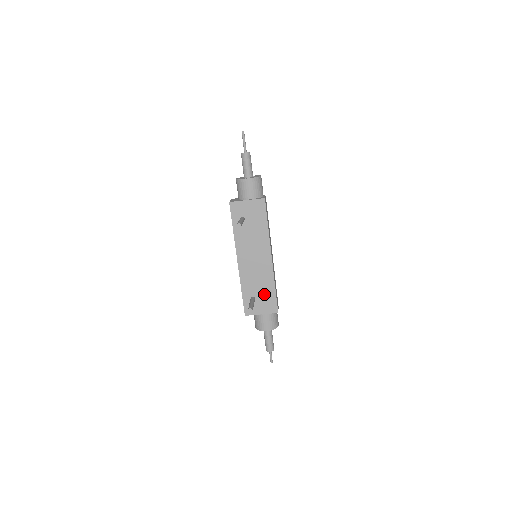
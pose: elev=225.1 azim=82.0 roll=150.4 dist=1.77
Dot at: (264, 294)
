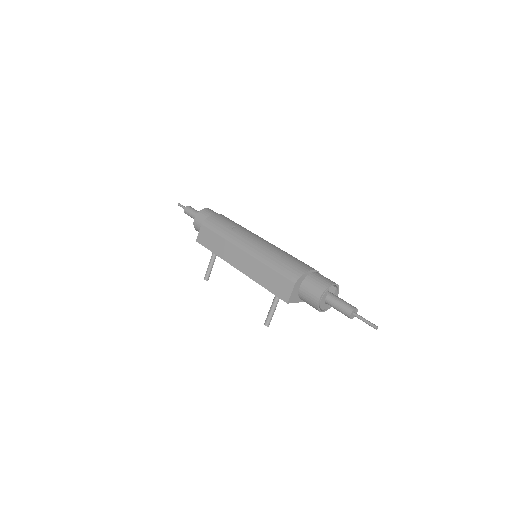
Dot at: occluded
